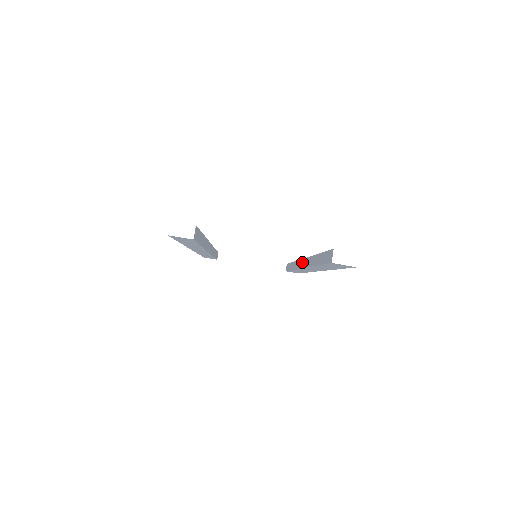
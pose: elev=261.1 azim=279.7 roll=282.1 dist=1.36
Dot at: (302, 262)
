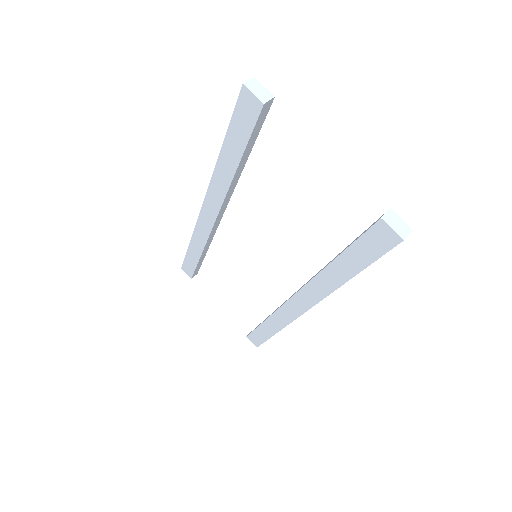
Dot at: occluded
